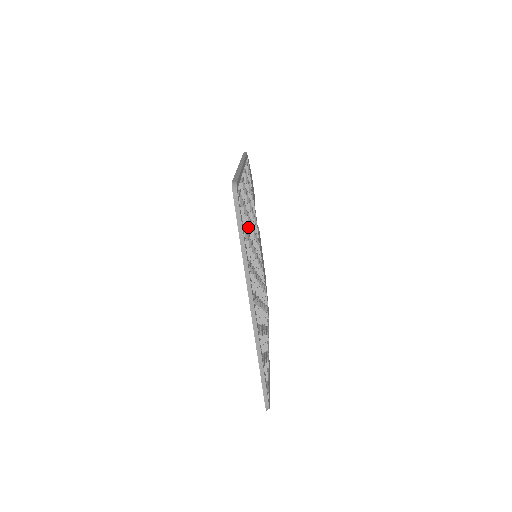
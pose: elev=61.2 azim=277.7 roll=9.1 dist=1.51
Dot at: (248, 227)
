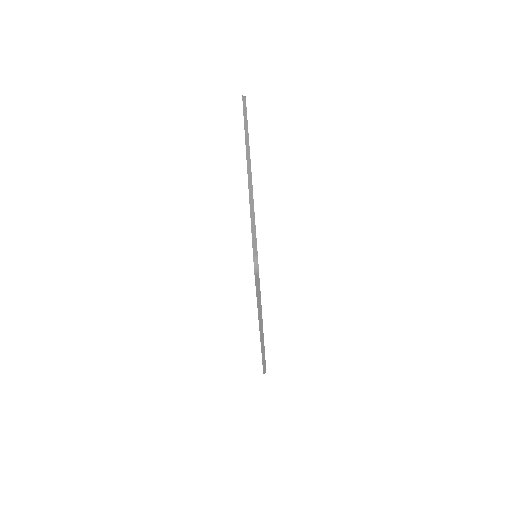
Dot at: occluded
